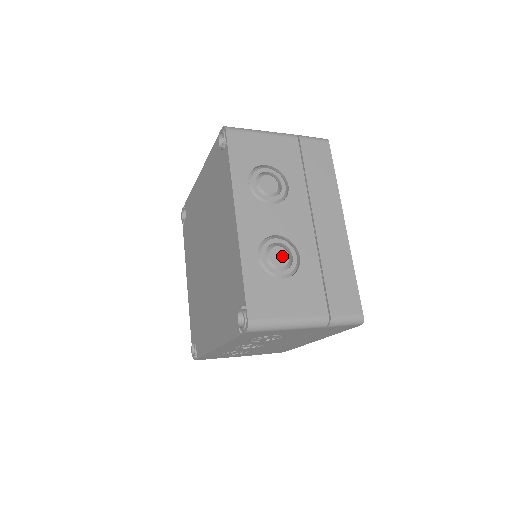
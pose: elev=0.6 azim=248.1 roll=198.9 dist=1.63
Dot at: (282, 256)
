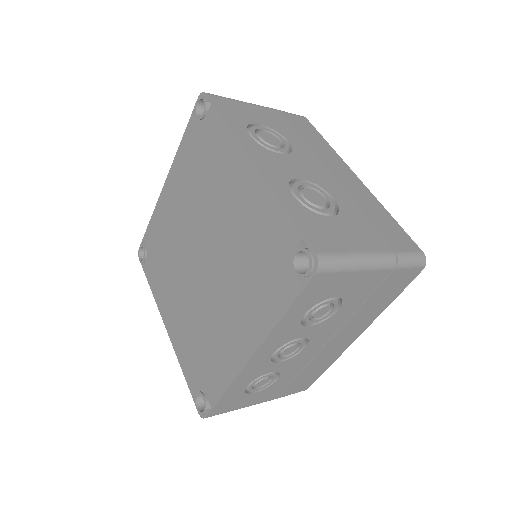
Dot at: (316, 197)
